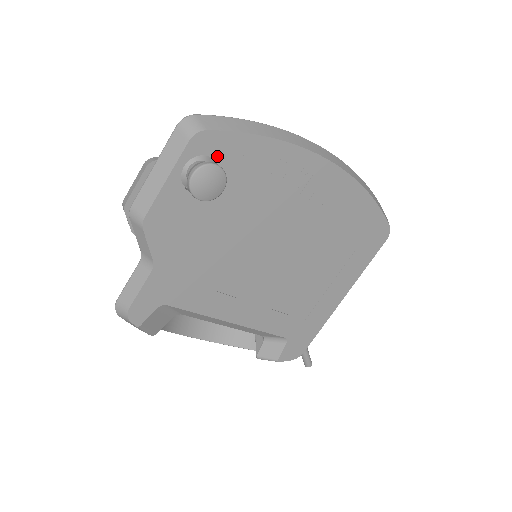
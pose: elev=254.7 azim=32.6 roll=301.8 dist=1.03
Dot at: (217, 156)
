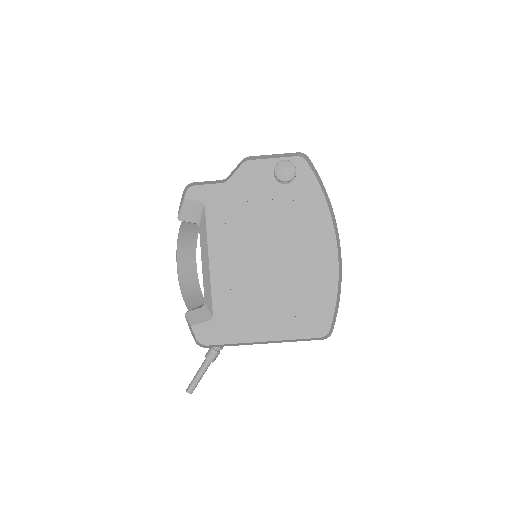
Dot at: (298, 175)
